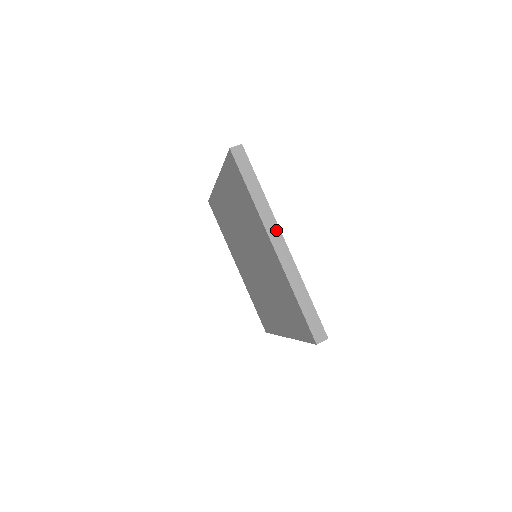
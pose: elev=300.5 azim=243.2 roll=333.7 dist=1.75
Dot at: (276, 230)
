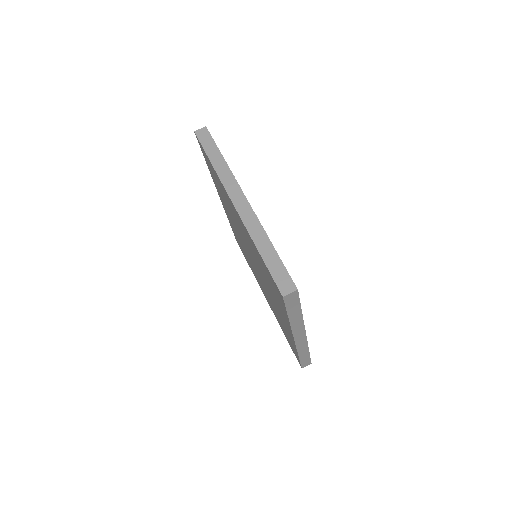
Dot at: (237, 189)
